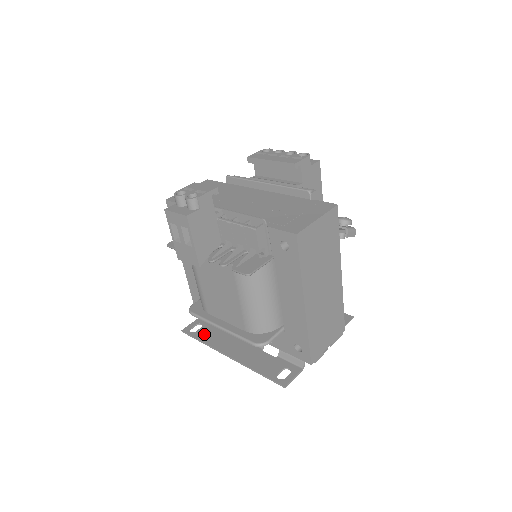
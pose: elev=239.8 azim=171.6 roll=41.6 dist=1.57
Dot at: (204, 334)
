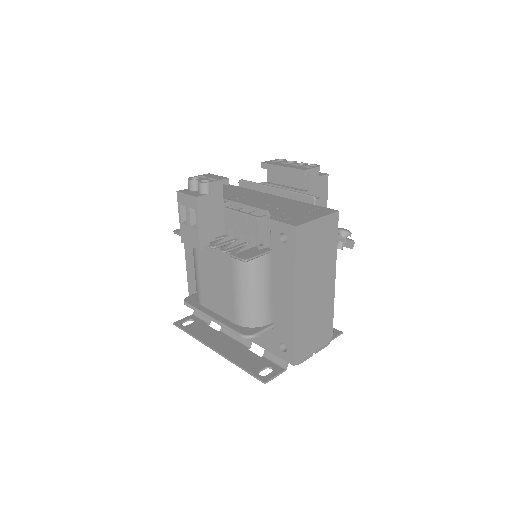
Dot at: (194, 328)
